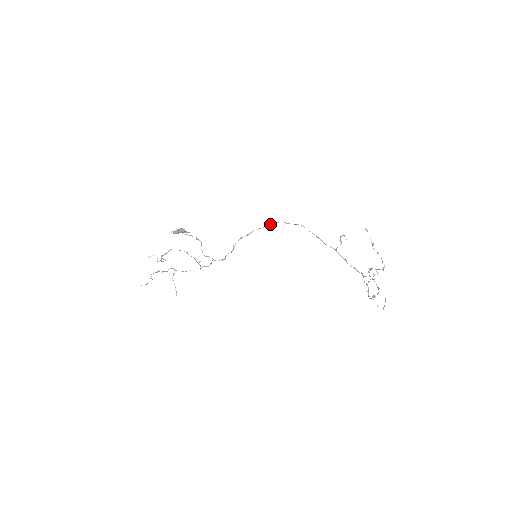
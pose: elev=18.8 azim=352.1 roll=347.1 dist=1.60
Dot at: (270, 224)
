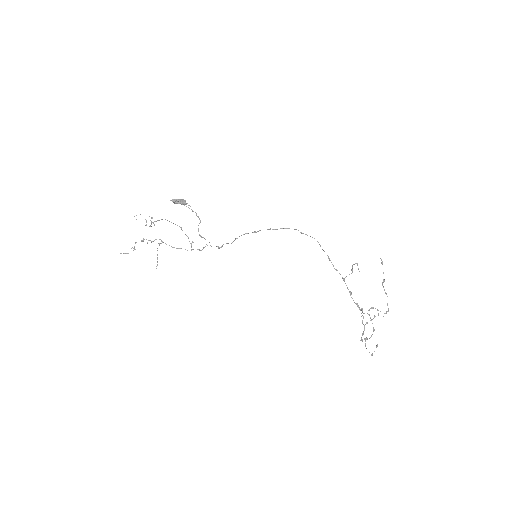
Dot at: (283, 228)
